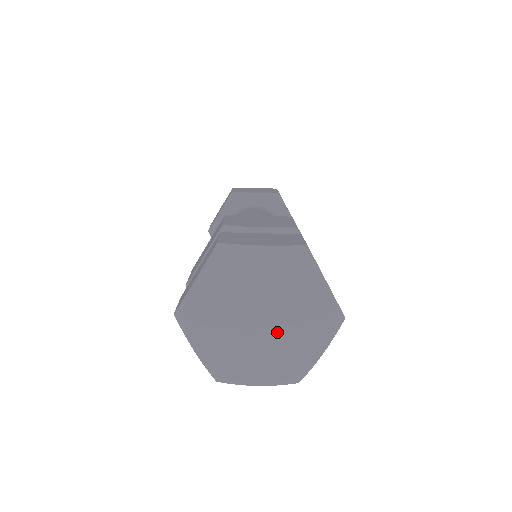
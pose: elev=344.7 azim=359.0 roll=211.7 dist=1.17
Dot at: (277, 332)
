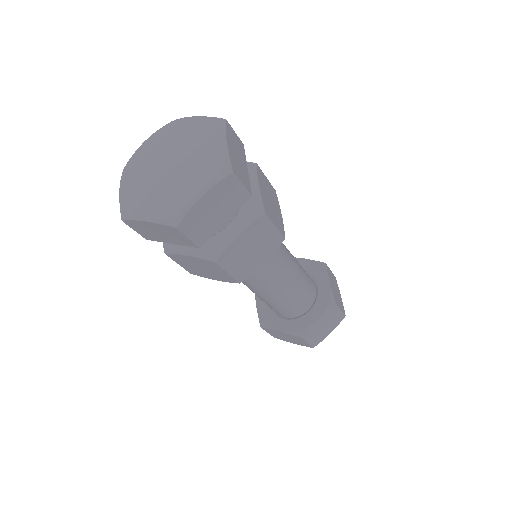
Dot at: (177, 177)
